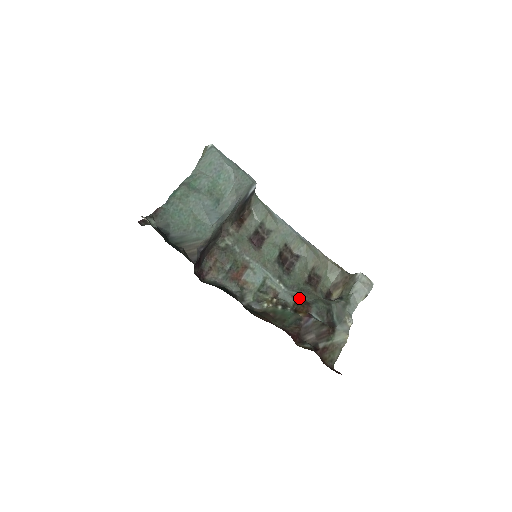
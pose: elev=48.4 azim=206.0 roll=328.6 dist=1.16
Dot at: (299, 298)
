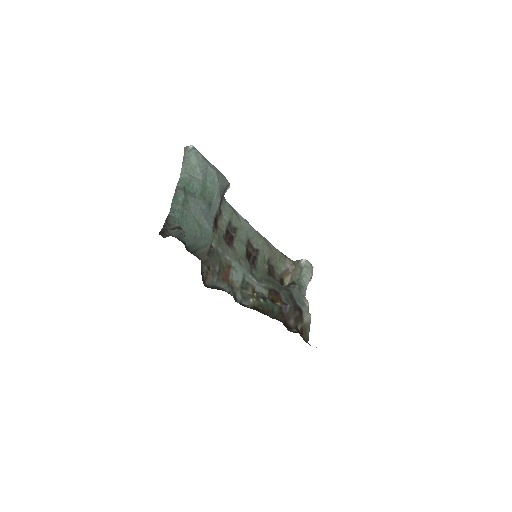
Dot at: (270, 289)
